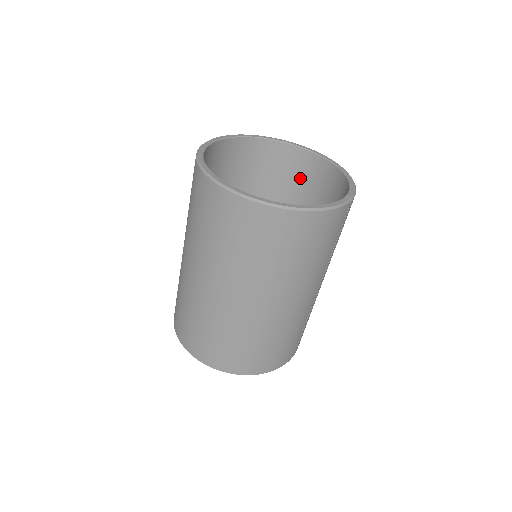
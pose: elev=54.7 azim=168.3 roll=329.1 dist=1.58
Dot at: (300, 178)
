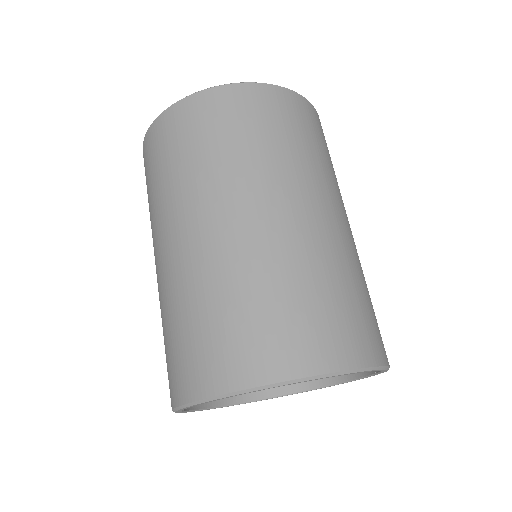
Dot at: occluded
